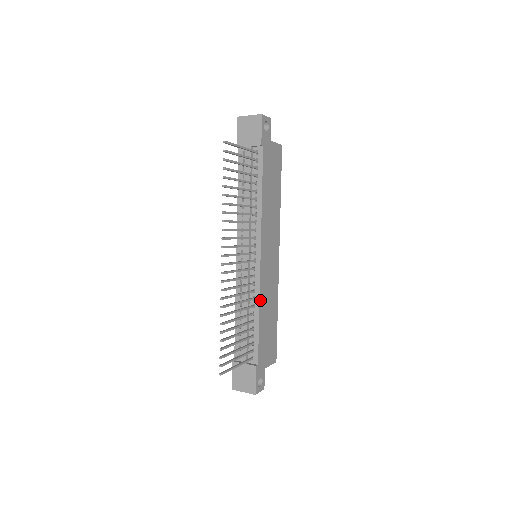
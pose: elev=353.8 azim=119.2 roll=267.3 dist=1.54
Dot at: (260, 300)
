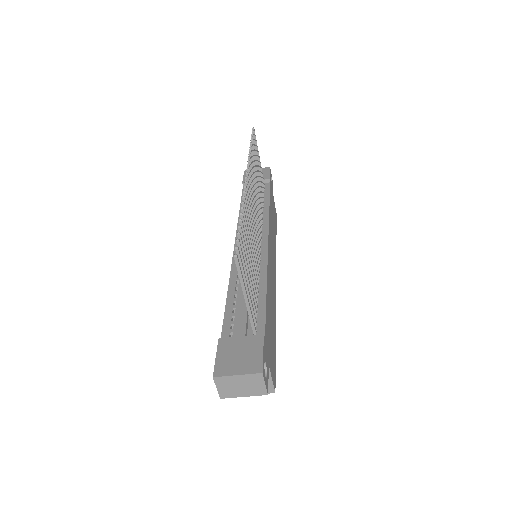
Dot at: (267, 275)
